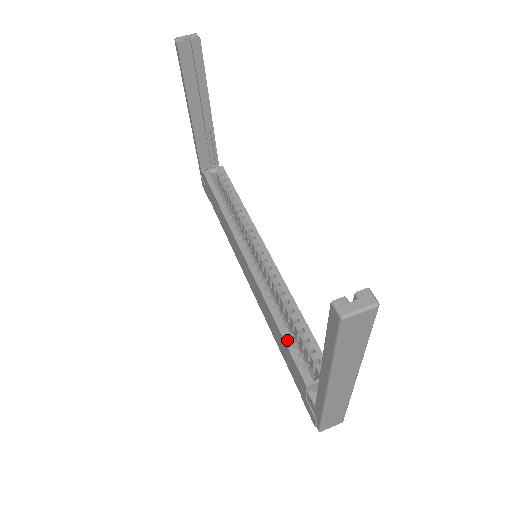
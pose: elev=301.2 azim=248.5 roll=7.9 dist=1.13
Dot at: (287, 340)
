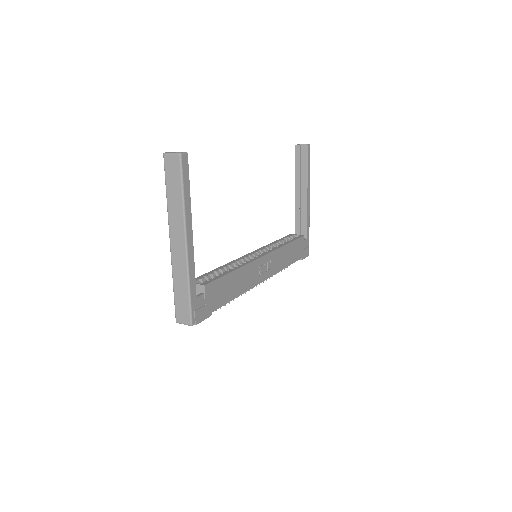
Dot at: (210, 272)
